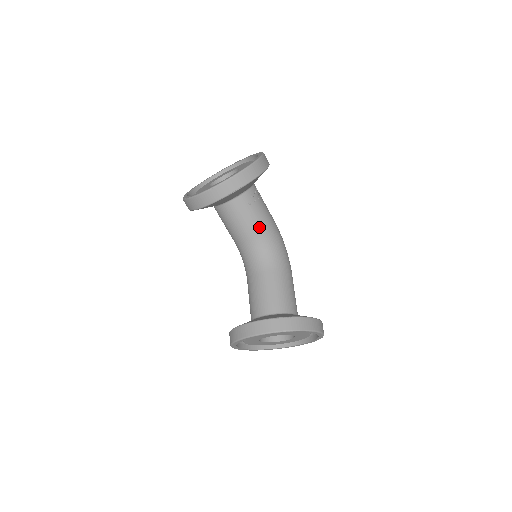
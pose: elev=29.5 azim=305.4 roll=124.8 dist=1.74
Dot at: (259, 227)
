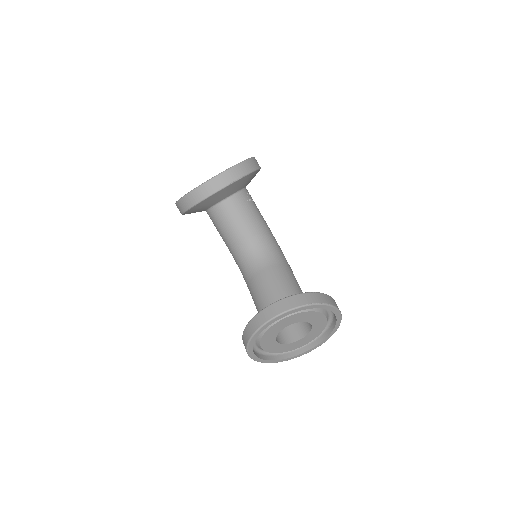
Dot at: (258, 224)
